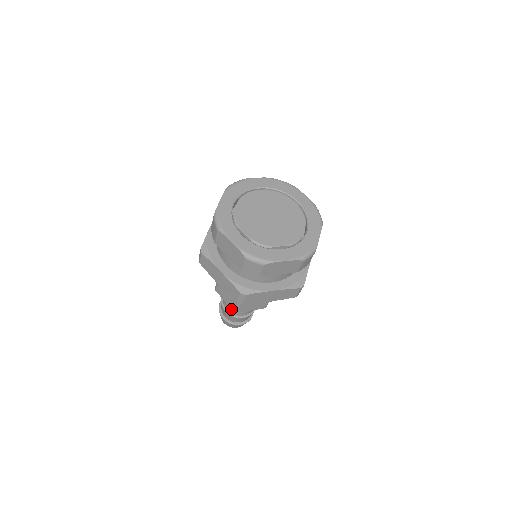
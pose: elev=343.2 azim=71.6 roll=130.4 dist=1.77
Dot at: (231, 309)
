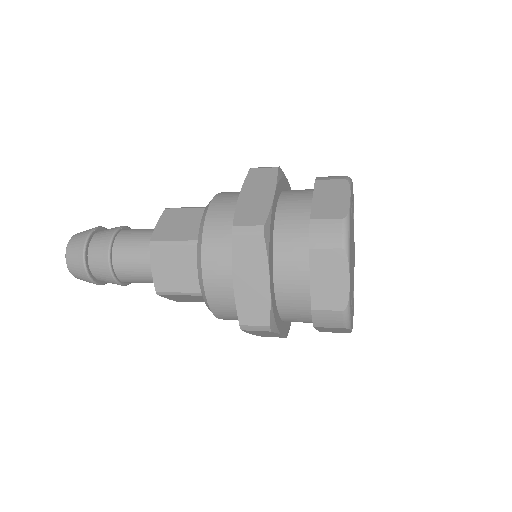
Dot at: (125, 269)
